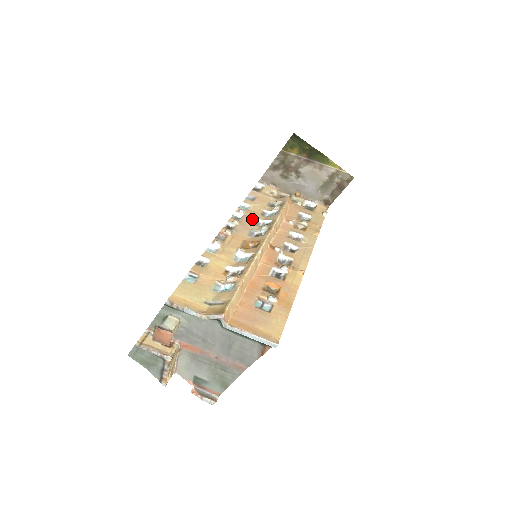
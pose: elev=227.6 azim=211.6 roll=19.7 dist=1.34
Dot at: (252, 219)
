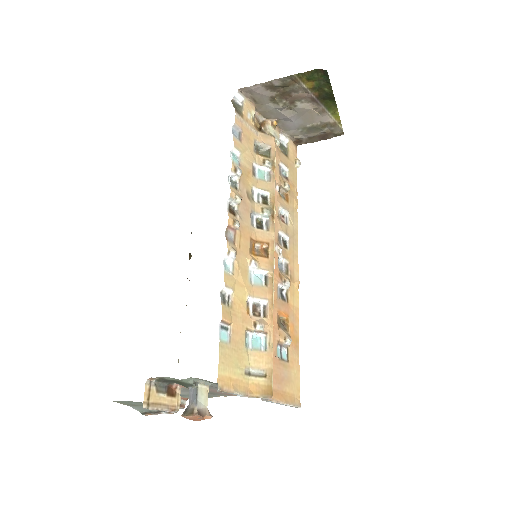
Dot at: (248, 187)
